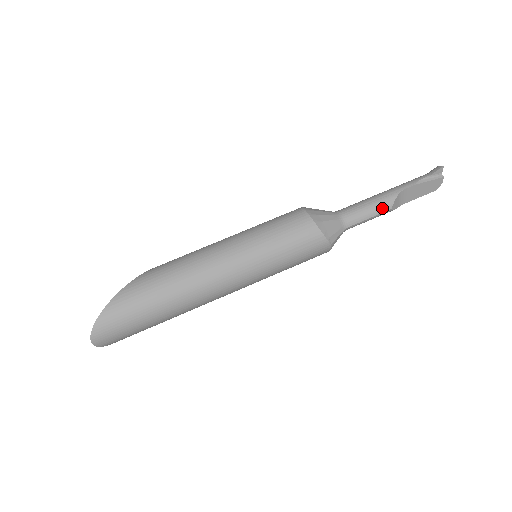
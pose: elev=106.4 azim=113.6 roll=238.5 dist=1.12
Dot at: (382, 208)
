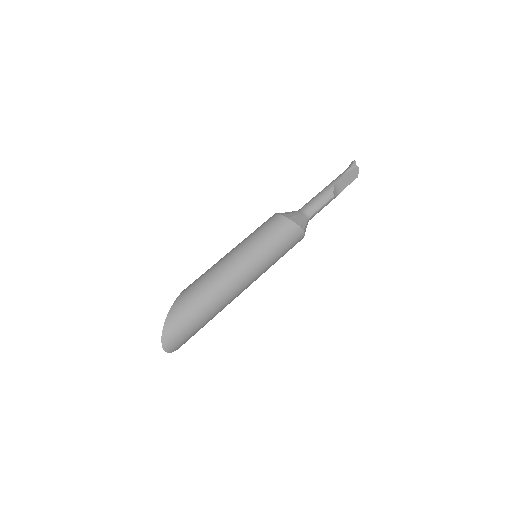
Dot at: (327, 198)
